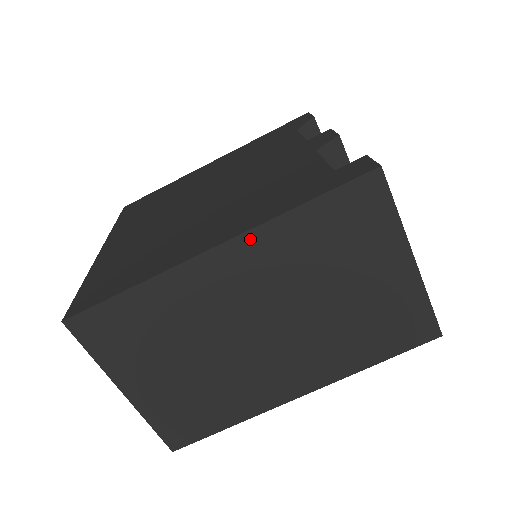
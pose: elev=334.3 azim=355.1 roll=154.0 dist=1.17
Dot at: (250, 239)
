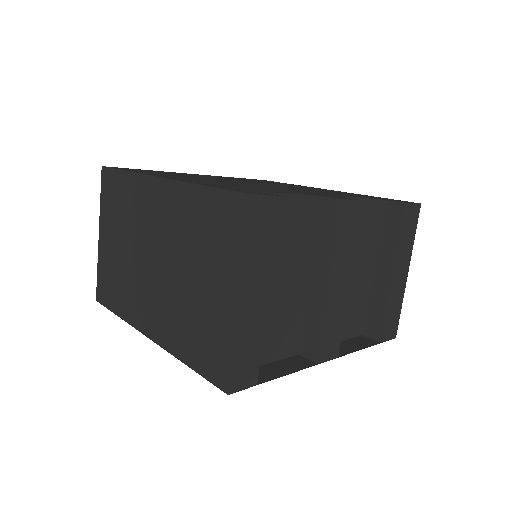
Dot at: (174, 187)
